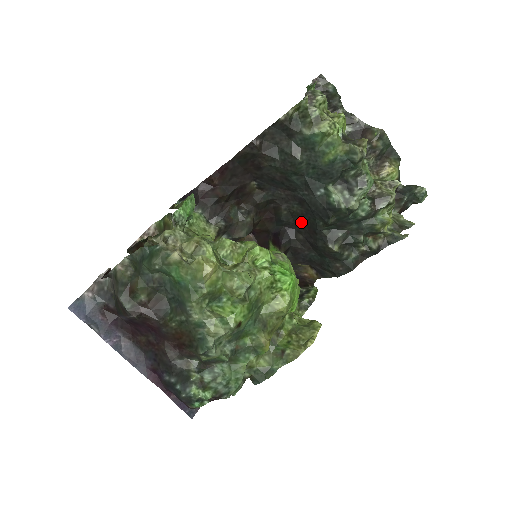
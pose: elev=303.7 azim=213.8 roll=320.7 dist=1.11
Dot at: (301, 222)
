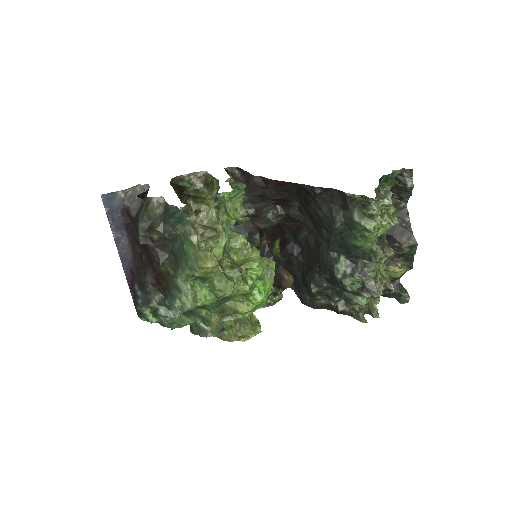
Dot at: (308, 252)
